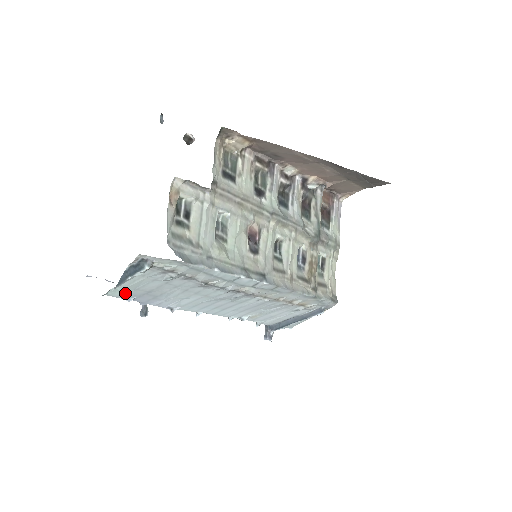
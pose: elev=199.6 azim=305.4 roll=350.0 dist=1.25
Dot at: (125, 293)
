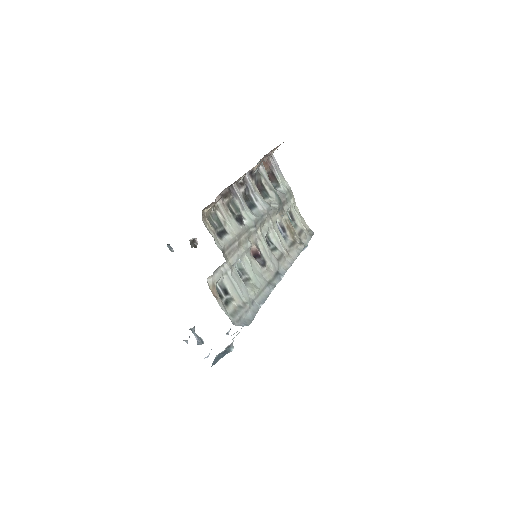
Dot at: occluded
